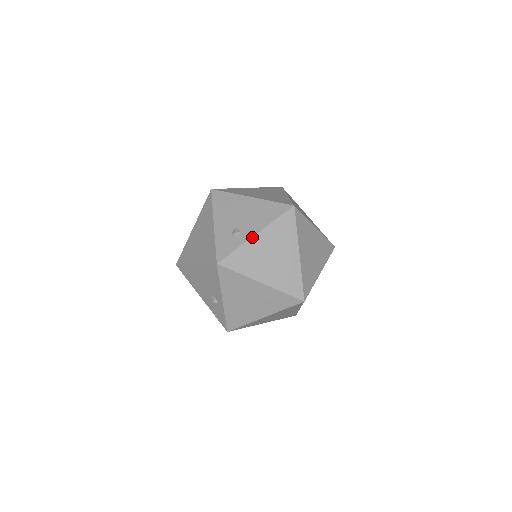
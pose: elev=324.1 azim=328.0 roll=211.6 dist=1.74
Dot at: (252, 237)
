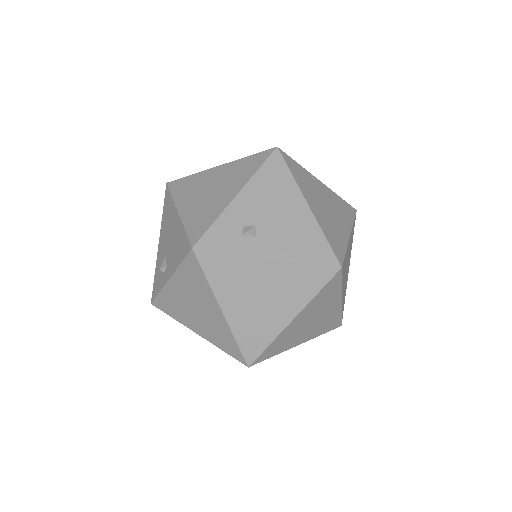
Dot at: (260, 257)
